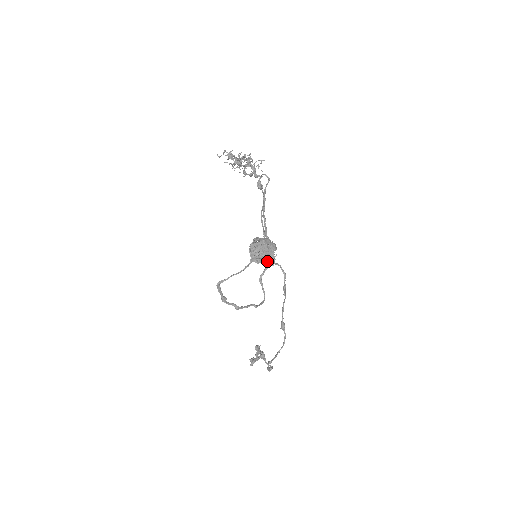
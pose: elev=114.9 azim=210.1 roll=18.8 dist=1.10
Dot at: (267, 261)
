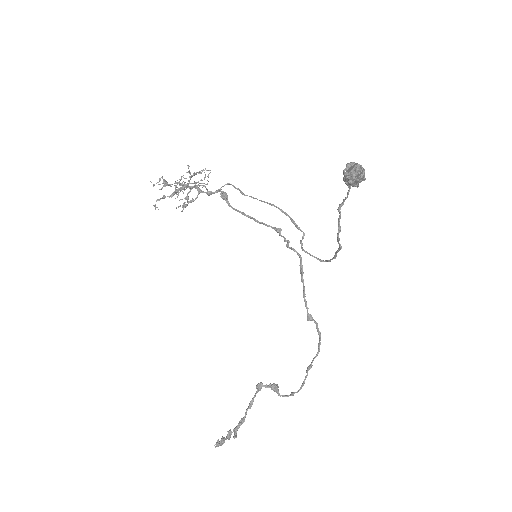
Dot at: (289, 242)
